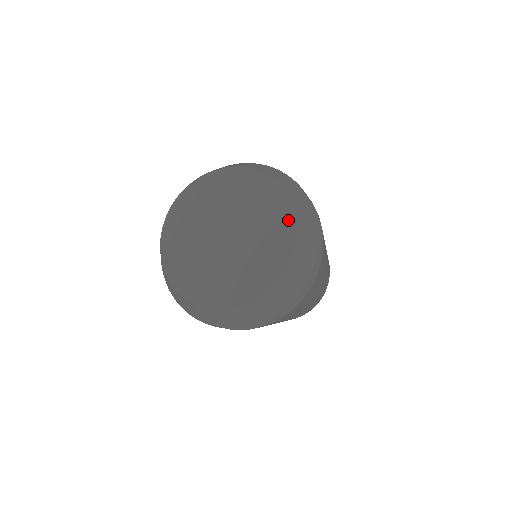
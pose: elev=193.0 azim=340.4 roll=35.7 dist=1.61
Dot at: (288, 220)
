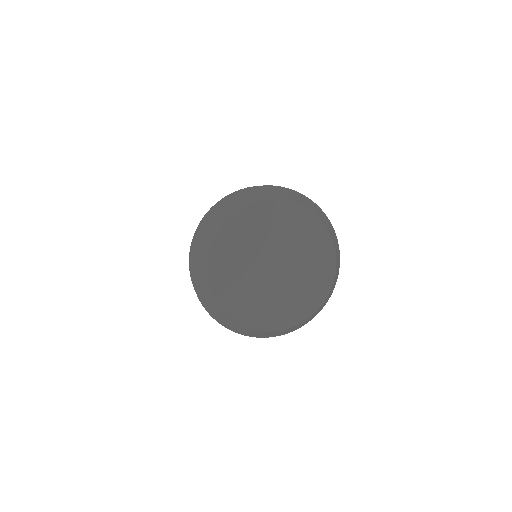
Dot at: (330, 258)
